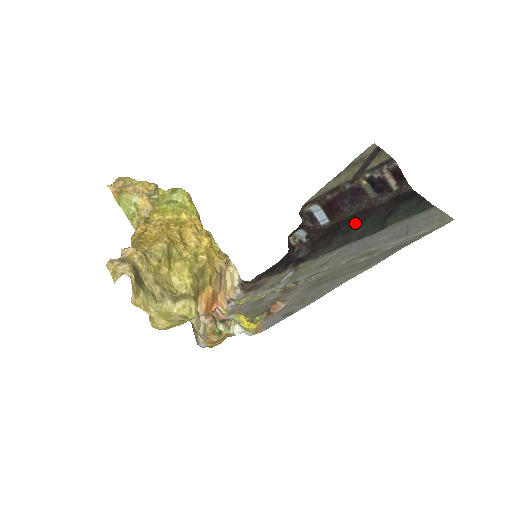
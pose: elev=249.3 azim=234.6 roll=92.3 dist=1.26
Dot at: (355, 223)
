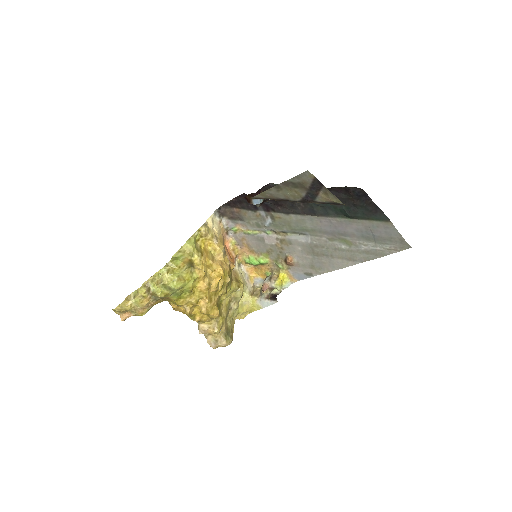
Dot at: occluded
